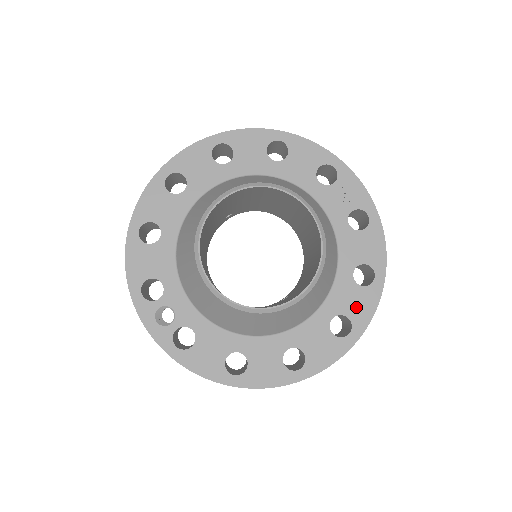
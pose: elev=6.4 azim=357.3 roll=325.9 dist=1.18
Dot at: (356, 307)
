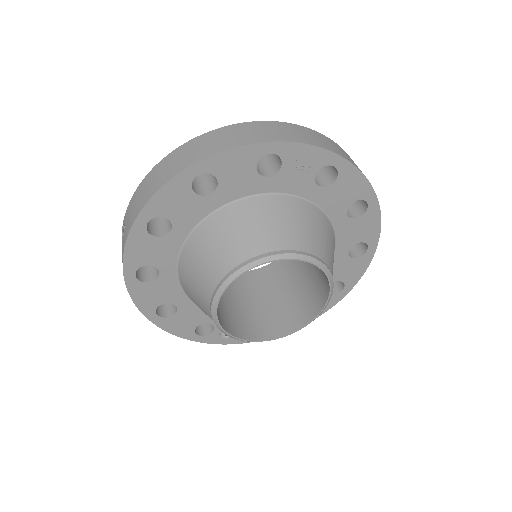
Dot at: (363, 232)
